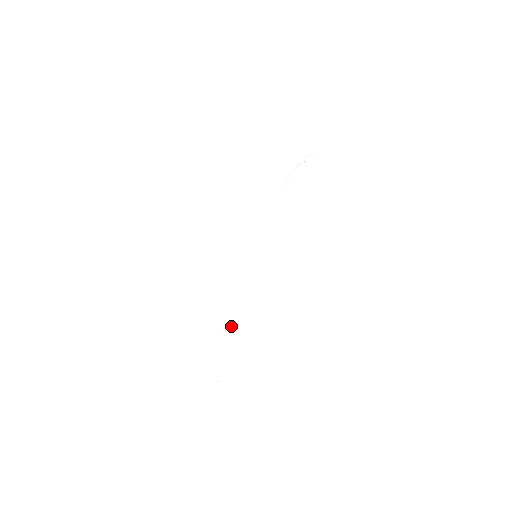
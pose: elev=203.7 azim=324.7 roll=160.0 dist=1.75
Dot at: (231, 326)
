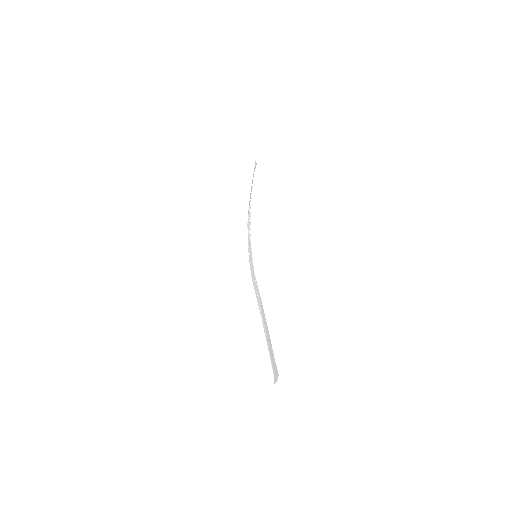
Dot at: (264, 322)
